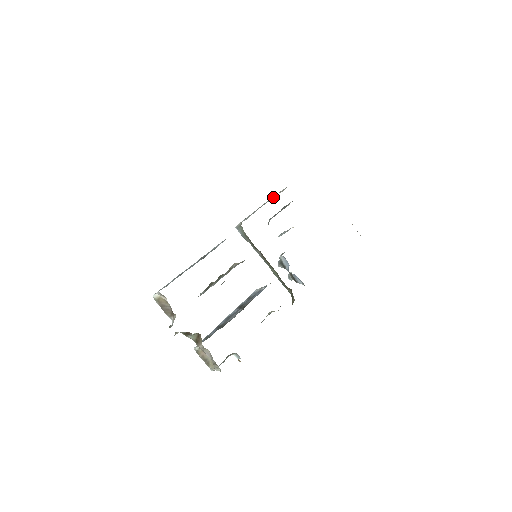
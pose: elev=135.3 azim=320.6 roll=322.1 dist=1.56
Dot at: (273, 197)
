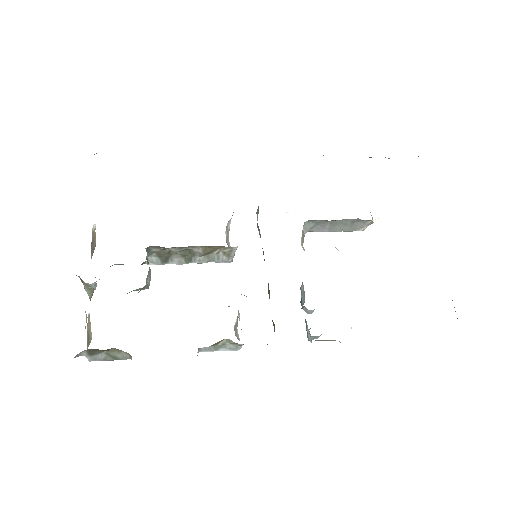
Dot at: occluded
